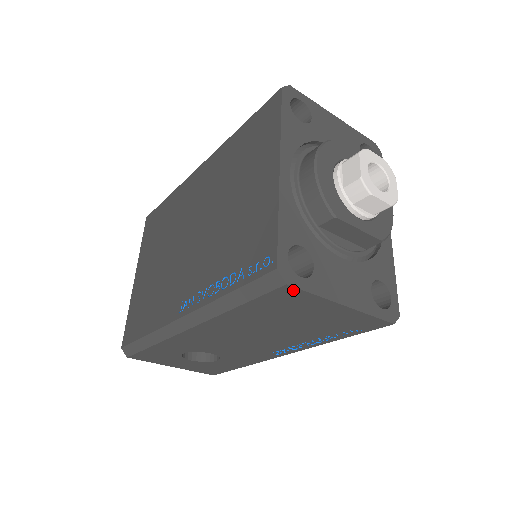
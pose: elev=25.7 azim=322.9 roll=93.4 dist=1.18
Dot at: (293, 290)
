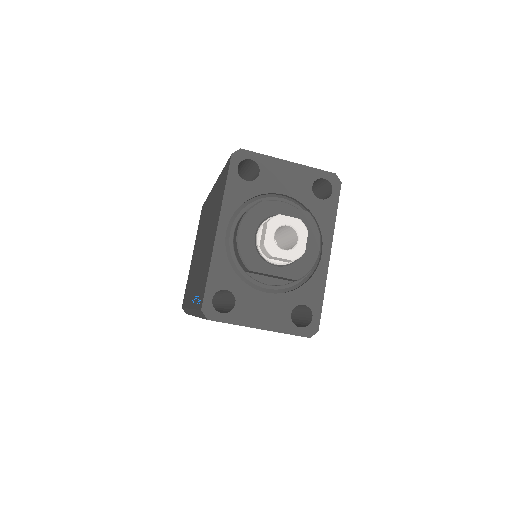
Dot at: (216, 321)
